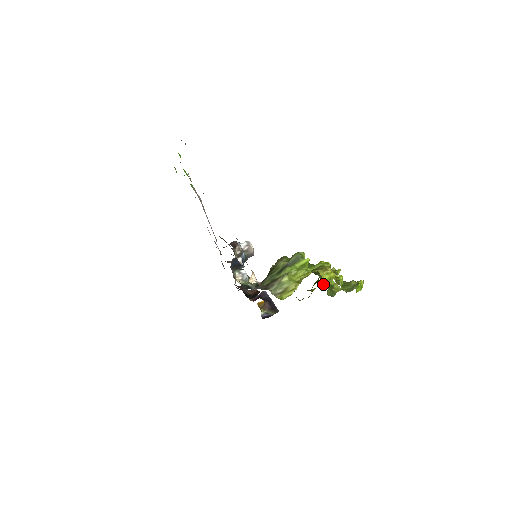
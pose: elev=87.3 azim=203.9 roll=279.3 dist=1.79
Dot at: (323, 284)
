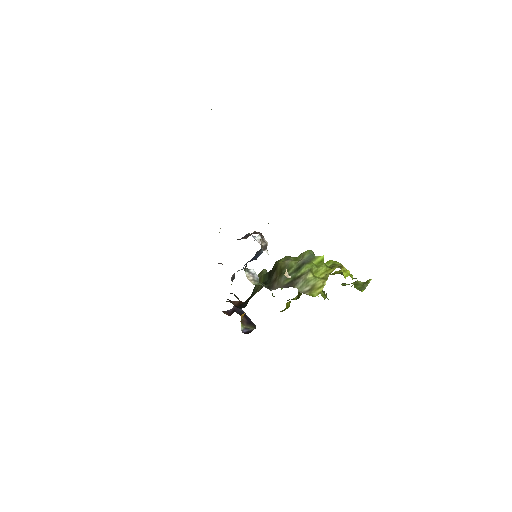
Dot at: occluded
